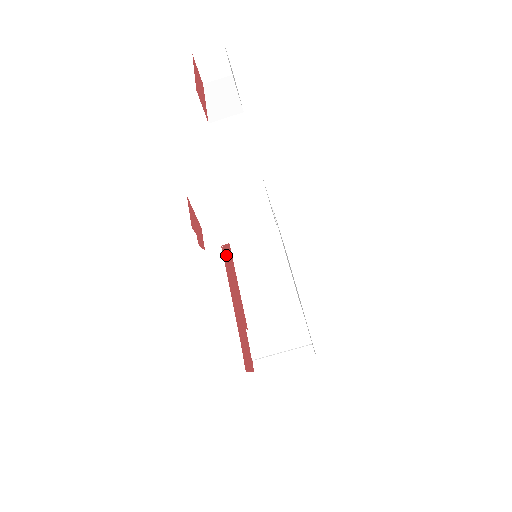
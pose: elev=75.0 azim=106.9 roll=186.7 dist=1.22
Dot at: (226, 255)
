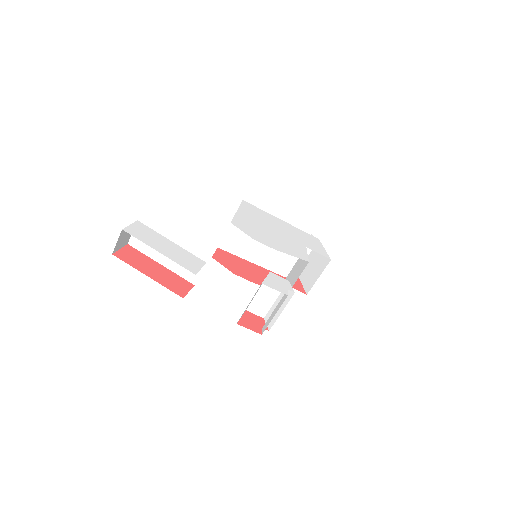
Dot at: (242, 273)
